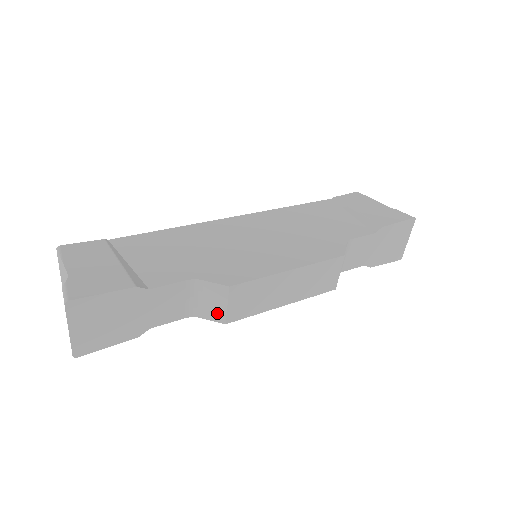
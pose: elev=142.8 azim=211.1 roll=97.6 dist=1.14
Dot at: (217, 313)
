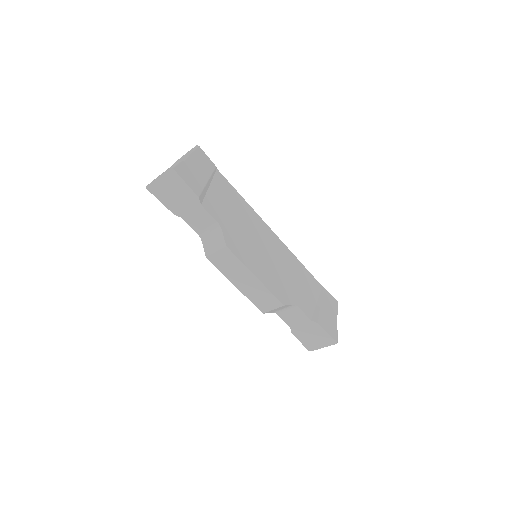
Dot at: (209, 249)
